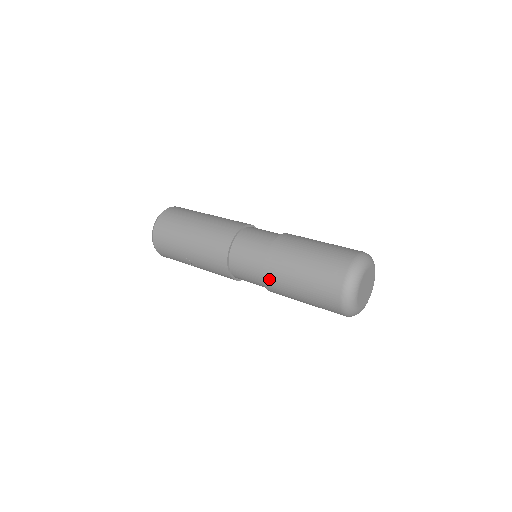
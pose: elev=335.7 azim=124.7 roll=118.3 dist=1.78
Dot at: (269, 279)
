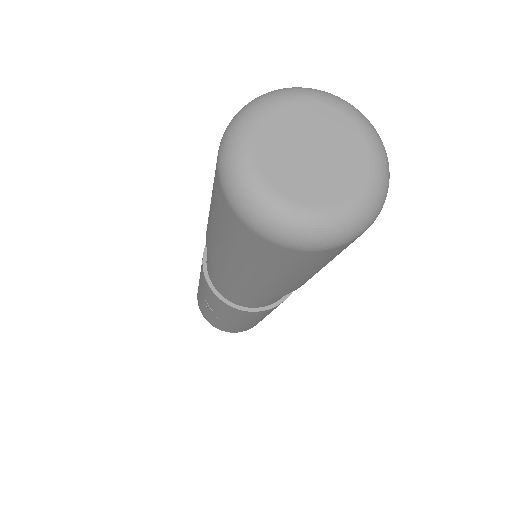
Dot at: (211, 256)
